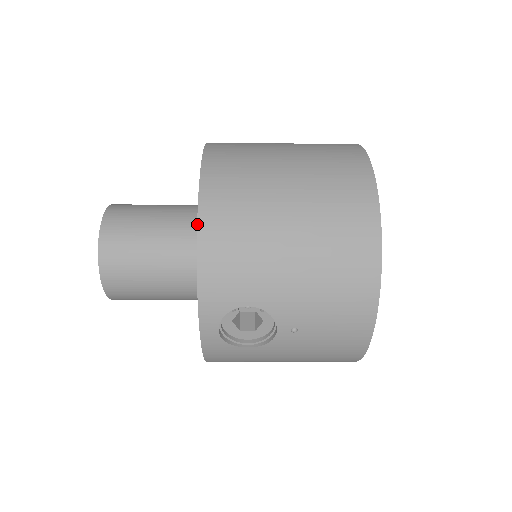
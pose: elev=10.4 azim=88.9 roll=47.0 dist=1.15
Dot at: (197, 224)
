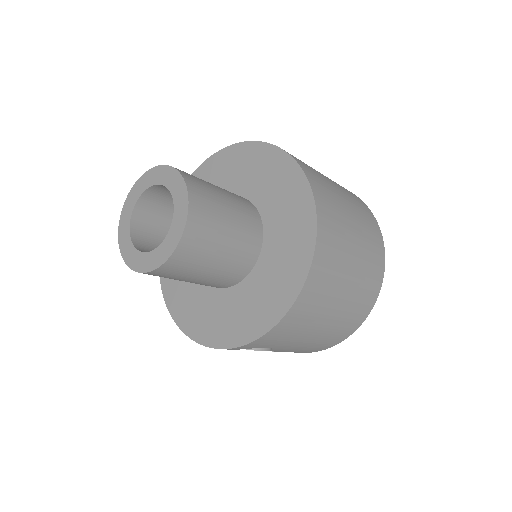
Dot at: (291, 307)
